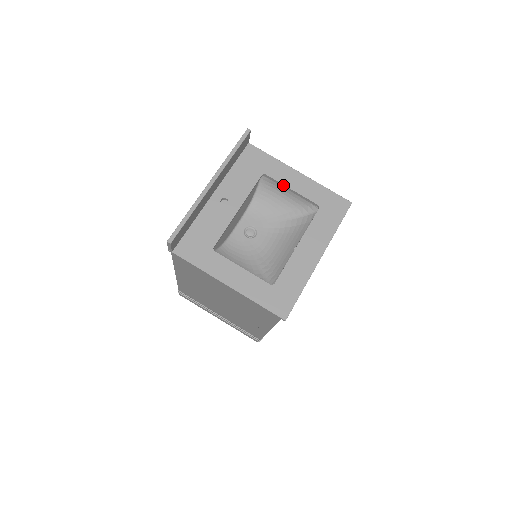
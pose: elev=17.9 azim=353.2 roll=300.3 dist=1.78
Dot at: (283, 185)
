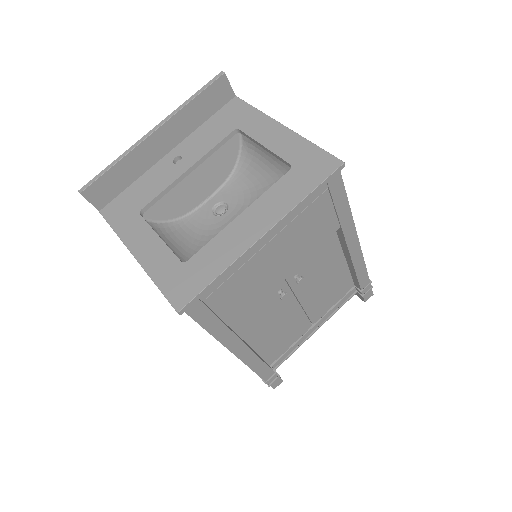
Dot at: (256, 141)
